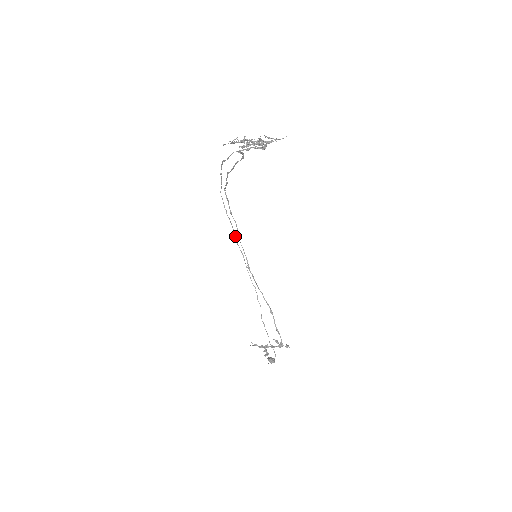
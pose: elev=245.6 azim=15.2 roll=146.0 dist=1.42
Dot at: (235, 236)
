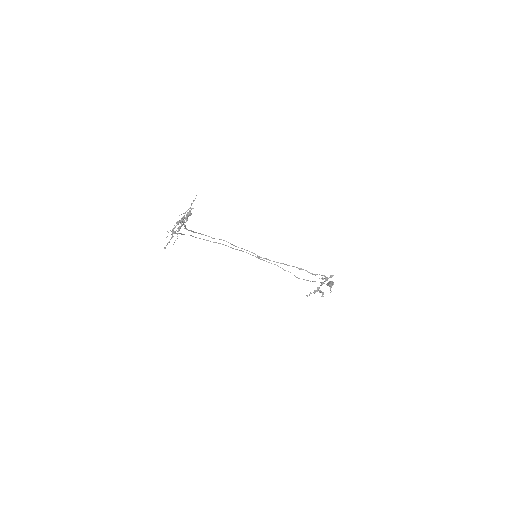
Dot at: (231, 247)
